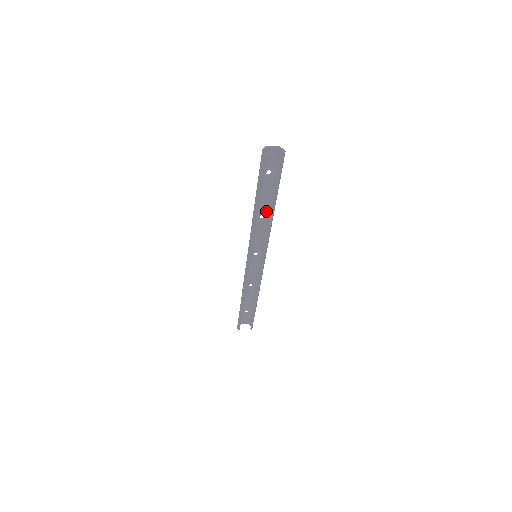
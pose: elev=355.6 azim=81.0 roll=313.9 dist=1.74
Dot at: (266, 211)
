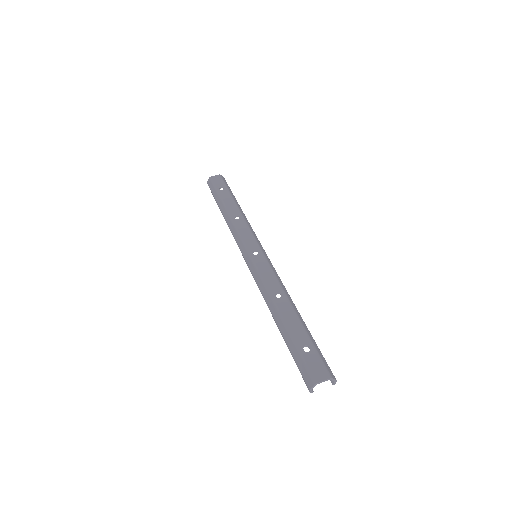
Dot at: (286, 302)
